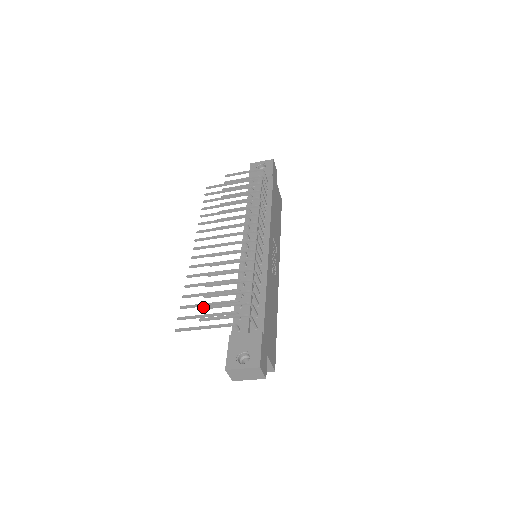
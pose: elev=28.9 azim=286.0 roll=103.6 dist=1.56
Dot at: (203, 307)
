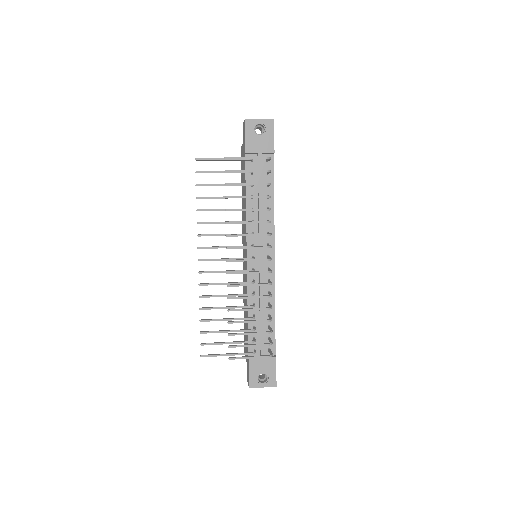
Dot at: (230, 347)
